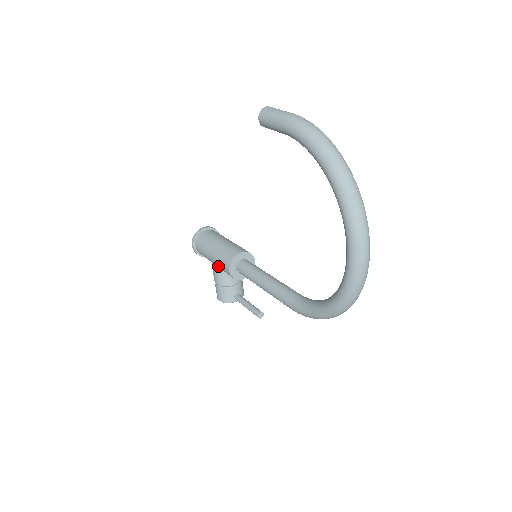
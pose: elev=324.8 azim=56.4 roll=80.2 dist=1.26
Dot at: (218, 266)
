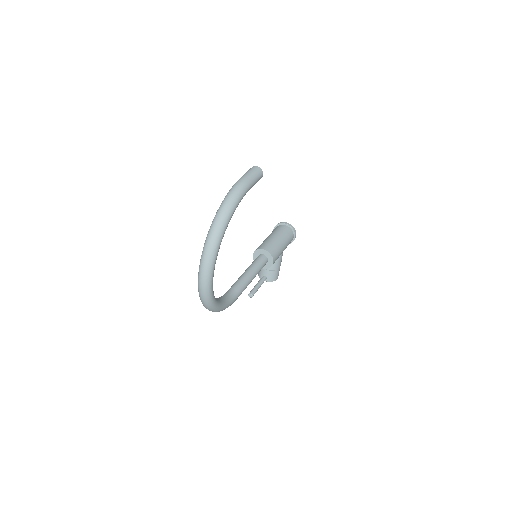
Dot at: occluded
